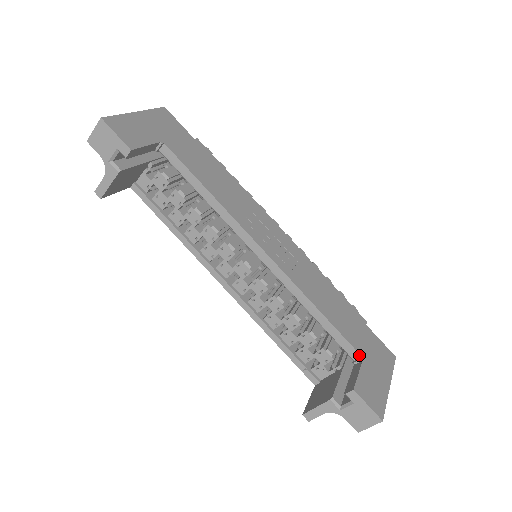
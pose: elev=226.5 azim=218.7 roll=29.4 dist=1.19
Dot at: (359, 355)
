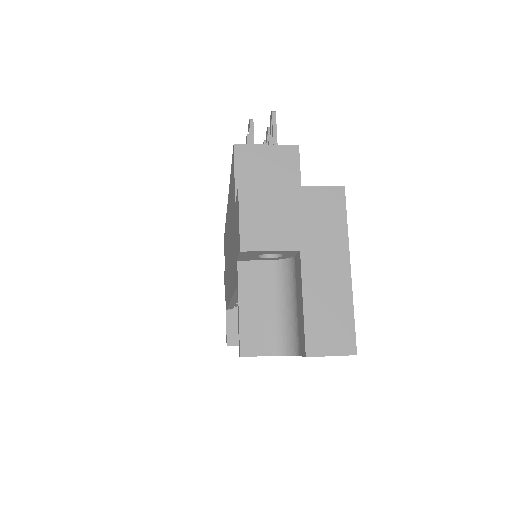
Dot at: occluded
